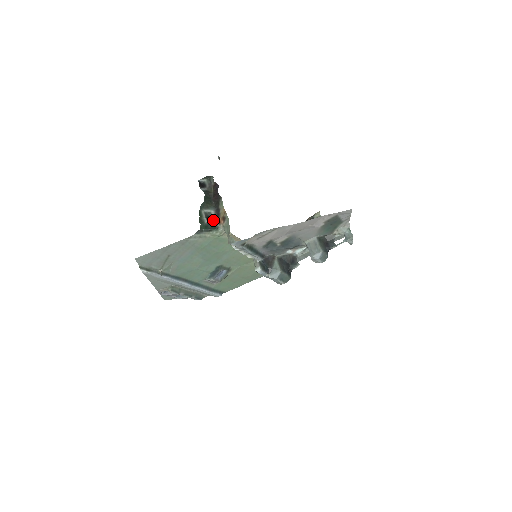
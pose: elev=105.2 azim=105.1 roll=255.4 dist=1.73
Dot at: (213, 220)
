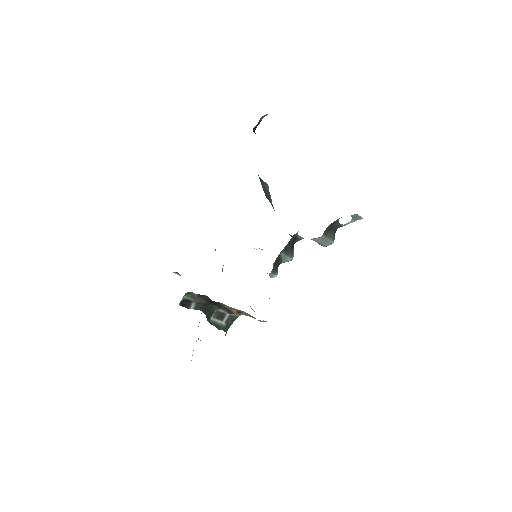
Dot at: (226, 315)
